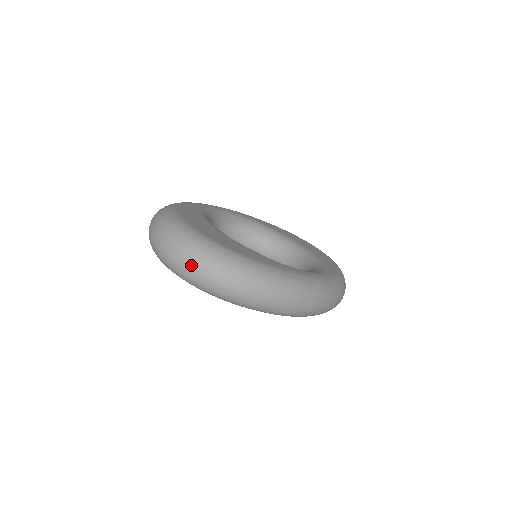
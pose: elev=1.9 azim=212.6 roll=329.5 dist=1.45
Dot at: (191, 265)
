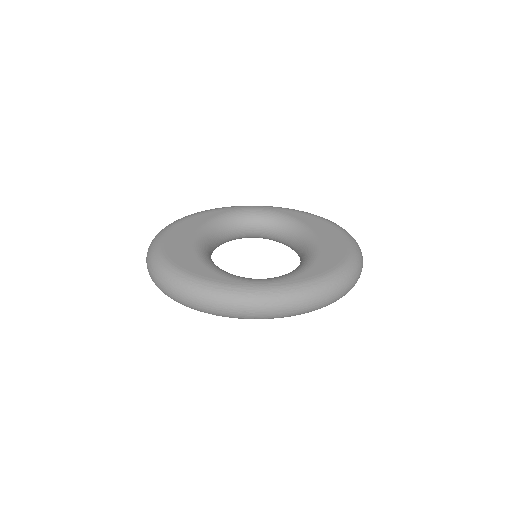
Dot at: (148, 269)
